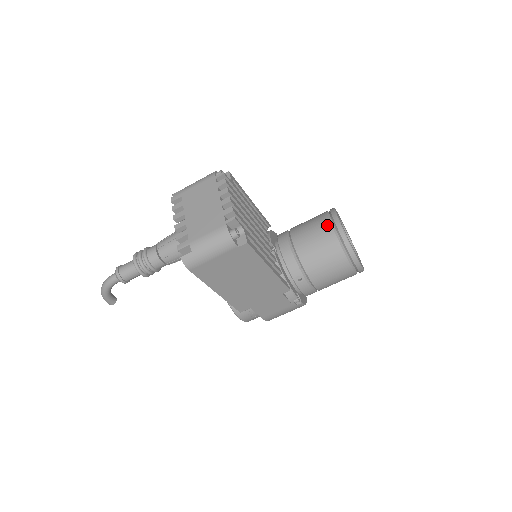
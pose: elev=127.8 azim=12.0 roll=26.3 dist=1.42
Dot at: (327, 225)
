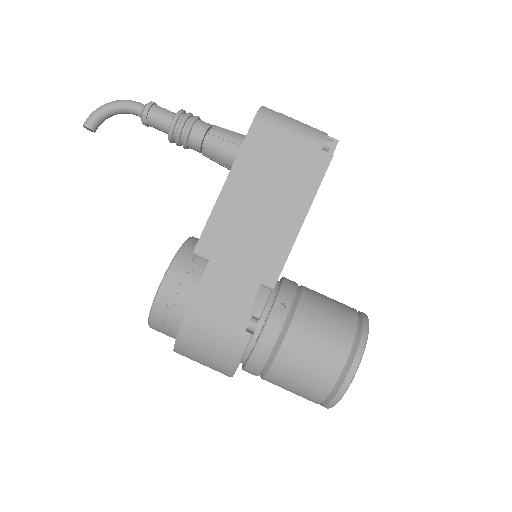
Dot at: occluded
